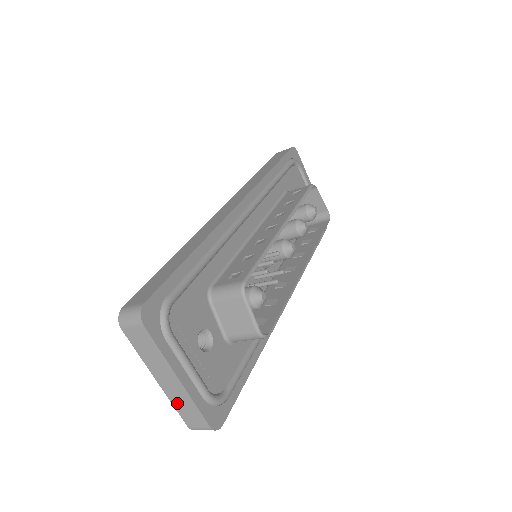
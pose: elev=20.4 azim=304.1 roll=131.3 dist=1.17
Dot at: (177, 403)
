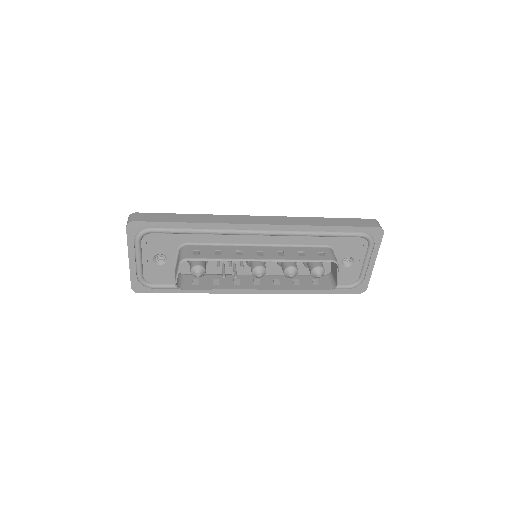
Dot at: occluded
